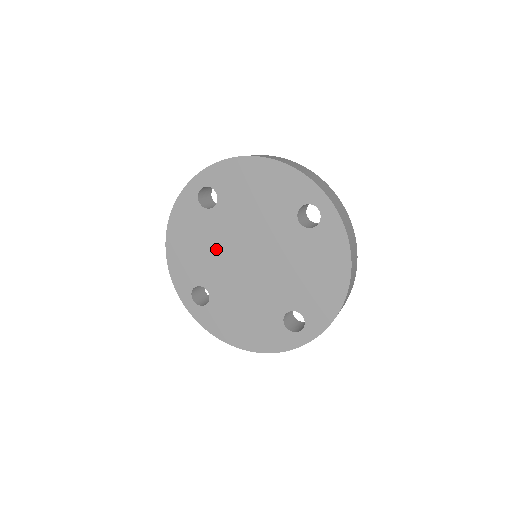
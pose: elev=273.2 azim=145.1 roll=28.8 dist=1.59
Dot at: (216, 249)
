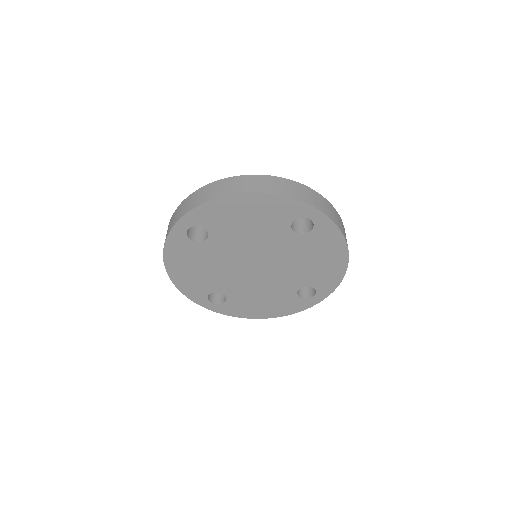
Dot at: (220, 266)
